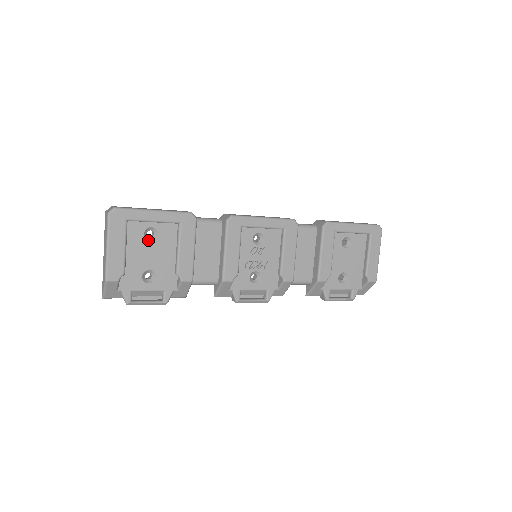
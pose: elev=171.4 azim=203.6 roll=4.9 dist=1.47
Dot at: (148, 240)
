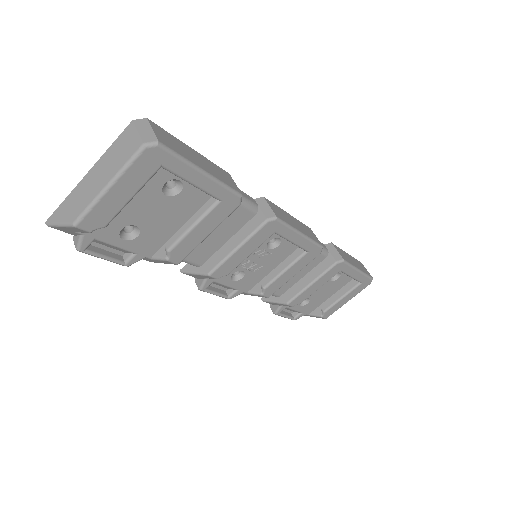
Dot at: (163, 193)
